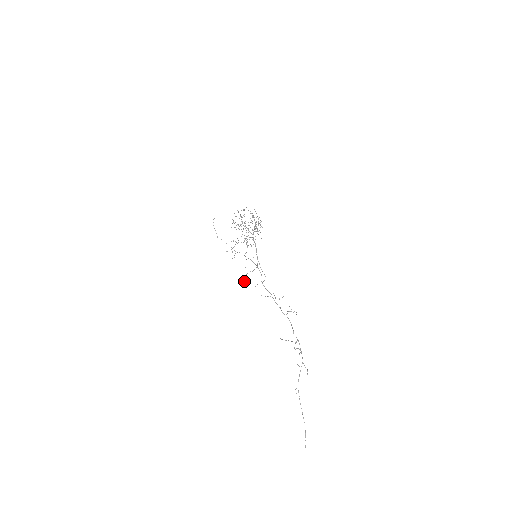
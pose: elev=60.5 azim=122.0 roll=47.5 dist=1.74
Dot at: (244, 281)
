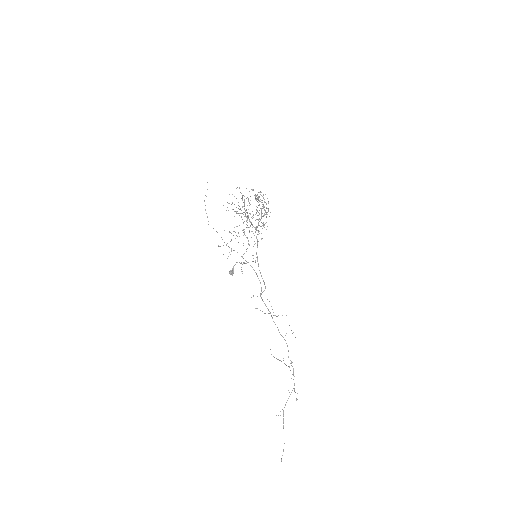
Dot at: (233, 268)
